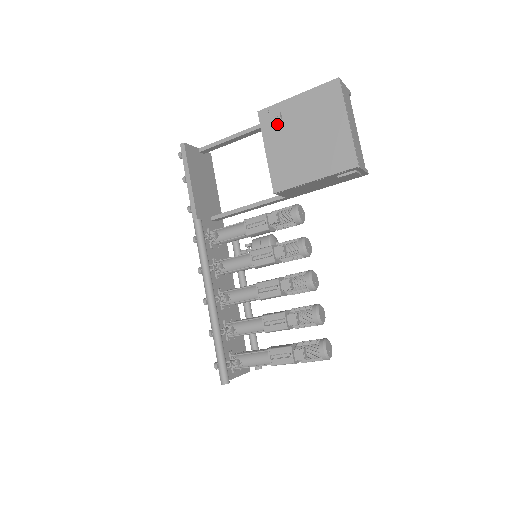
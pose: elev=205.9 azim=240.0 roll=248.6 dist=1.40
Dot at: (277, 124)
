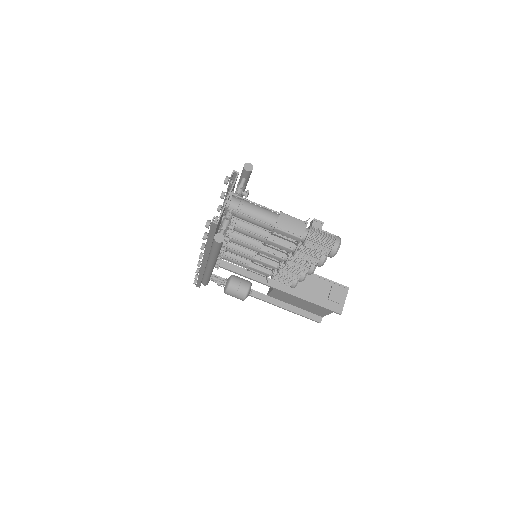
Dot at: occluded
